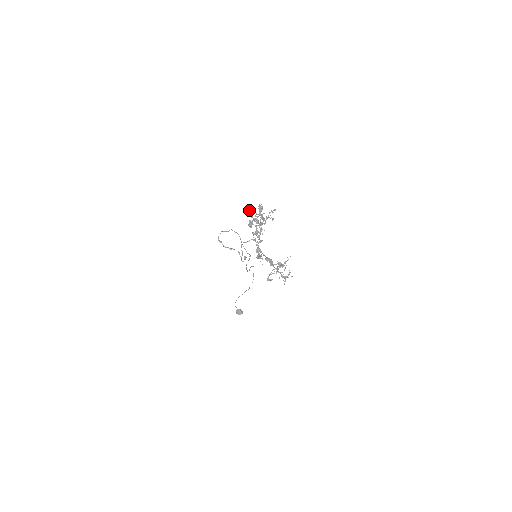
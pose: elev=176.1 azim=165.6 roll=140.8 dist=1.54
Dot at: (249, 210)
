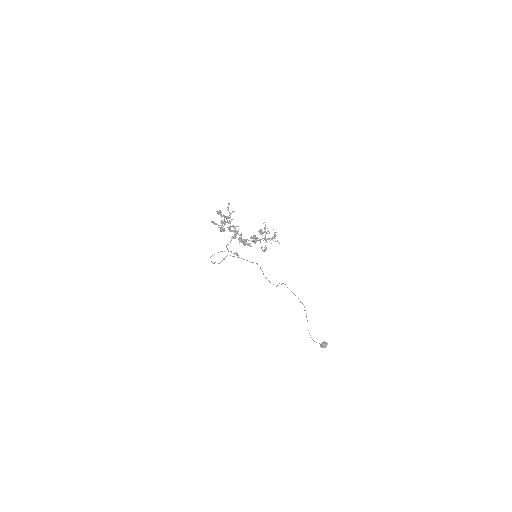
Dot at: (214, 222)
